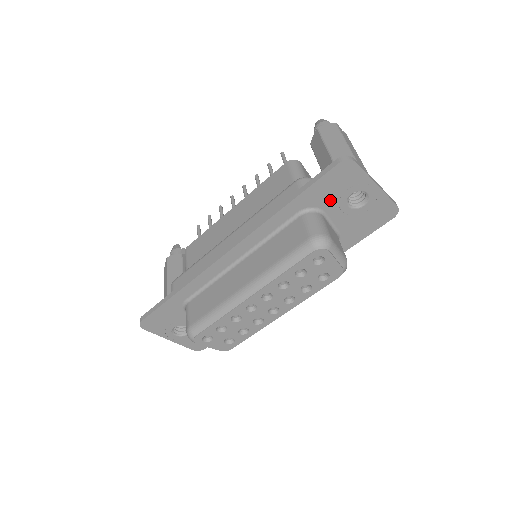
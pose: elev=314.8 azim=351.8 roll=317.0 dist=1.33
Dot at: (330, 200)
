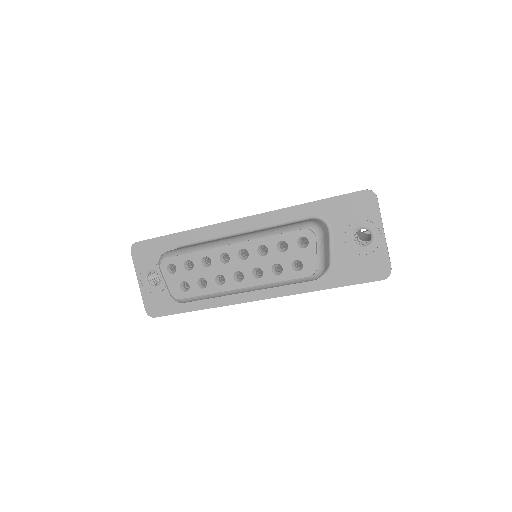
Dot at: (341, 222)
